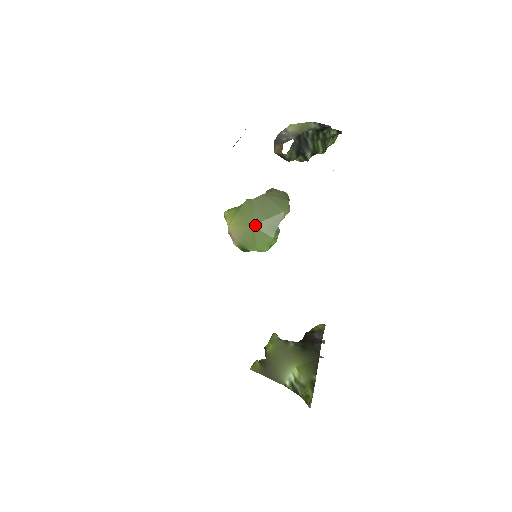
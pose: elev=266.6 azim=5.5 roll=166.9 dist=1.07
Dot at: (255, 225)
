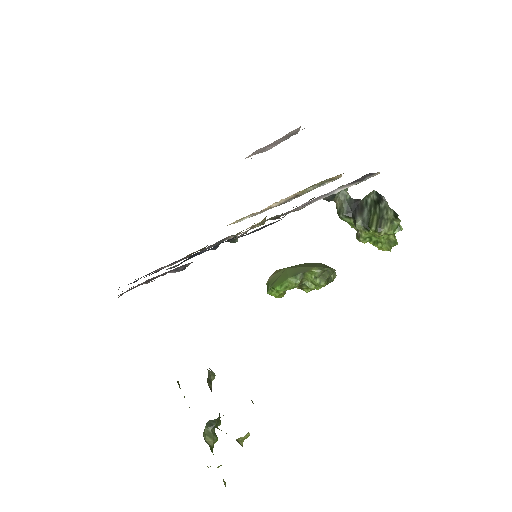
Dot at: (288, 268)
